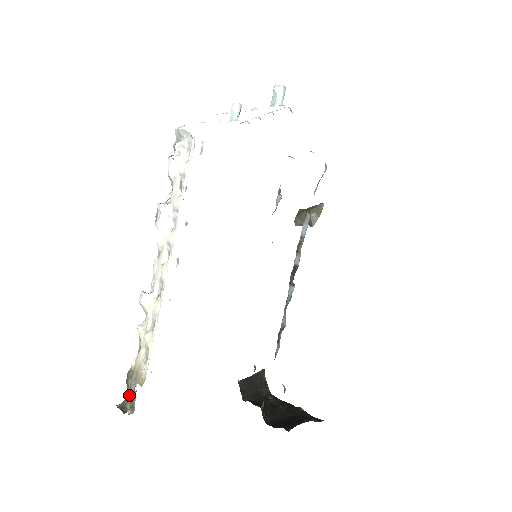
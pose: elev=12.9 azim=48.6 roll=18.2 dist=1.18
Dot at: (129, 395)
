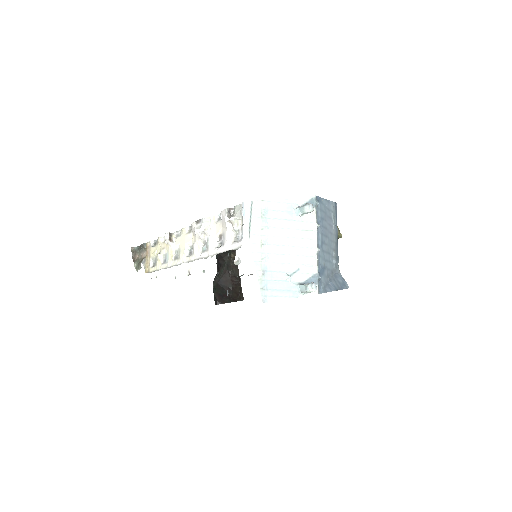
Dot at: (140, 252)
